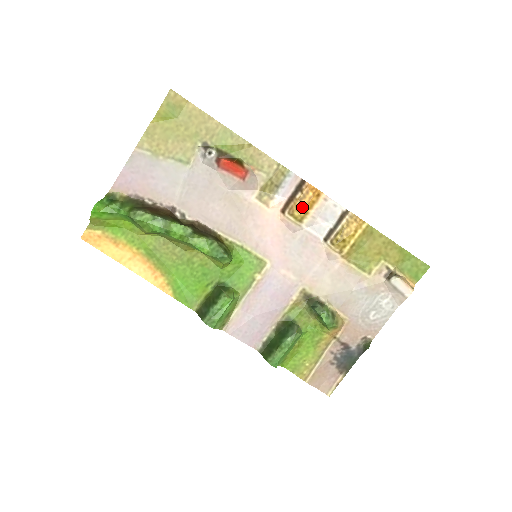
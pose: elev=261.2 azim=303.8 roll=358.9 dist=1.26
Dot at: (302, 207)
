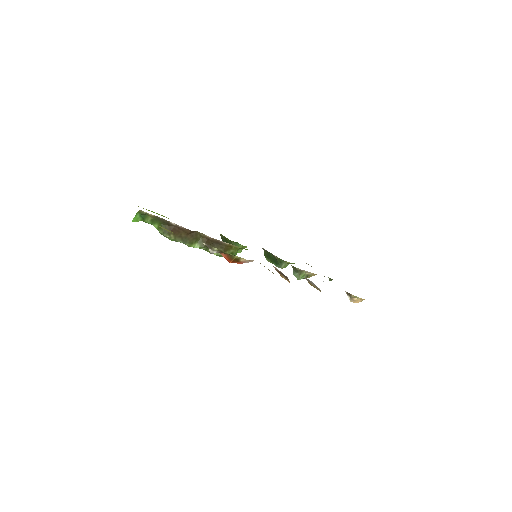
Dot at: occluded
